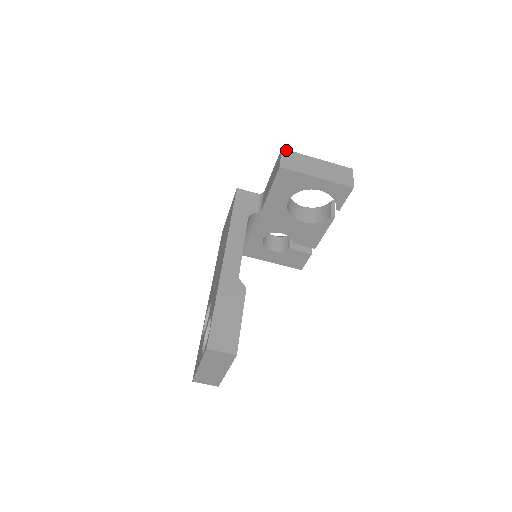
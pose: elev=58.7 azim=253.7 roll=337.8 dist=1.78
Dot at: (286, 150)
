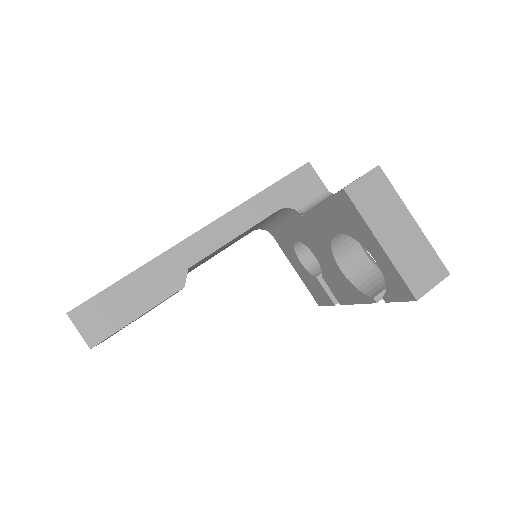
Dot at: (382, 172)
